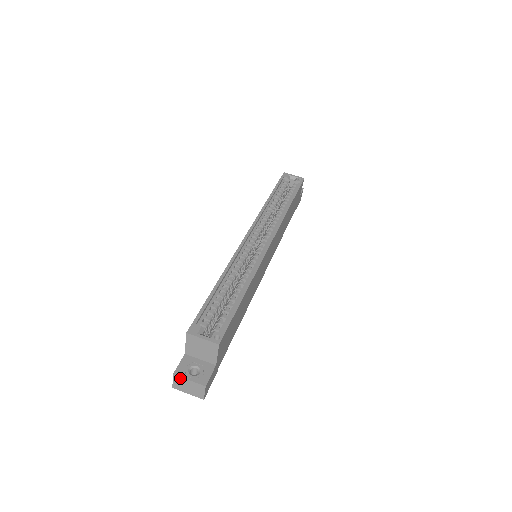
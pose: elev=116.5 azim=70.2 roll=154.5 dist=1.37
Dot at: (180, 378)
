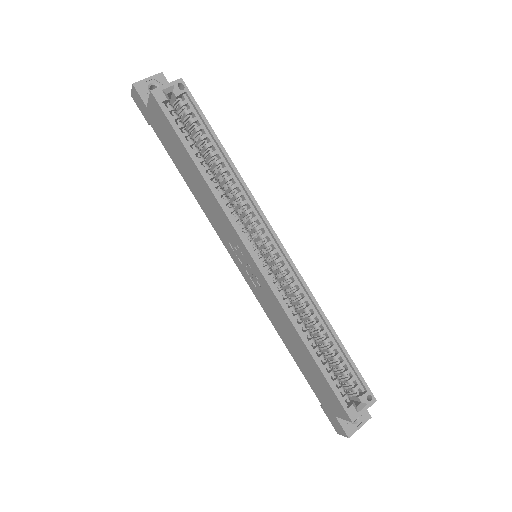
Dot at: (353, 433)
